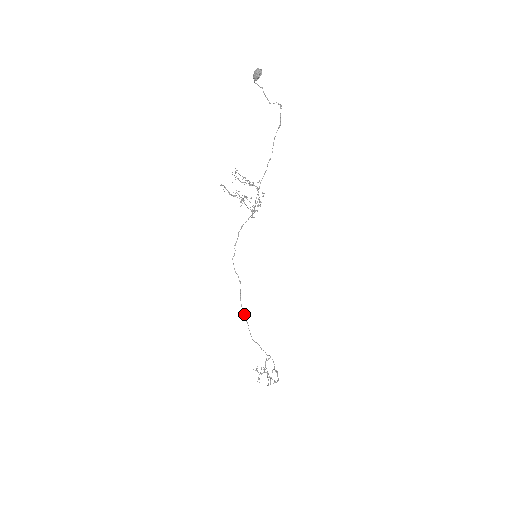
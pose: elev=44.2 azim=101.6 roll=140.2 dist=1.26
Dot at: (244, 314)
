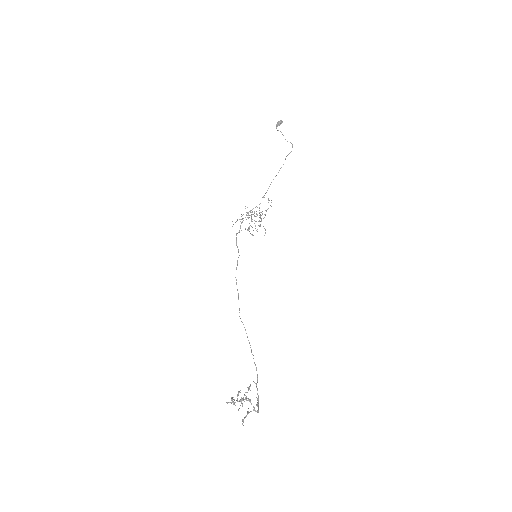
Dot at: occluded
